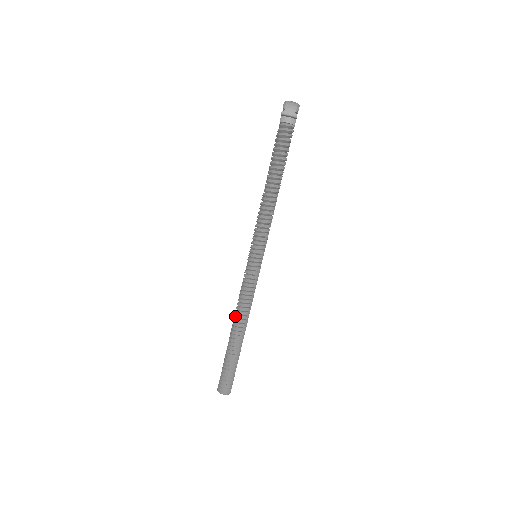
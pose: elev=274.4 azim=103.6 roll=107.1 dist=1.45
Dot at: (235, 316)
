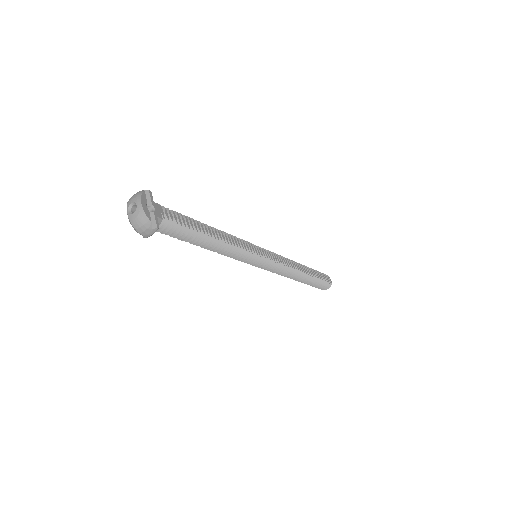
Dot at: (287, 277)
